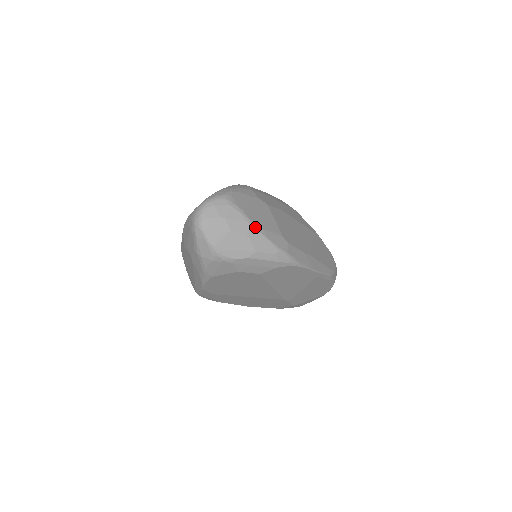
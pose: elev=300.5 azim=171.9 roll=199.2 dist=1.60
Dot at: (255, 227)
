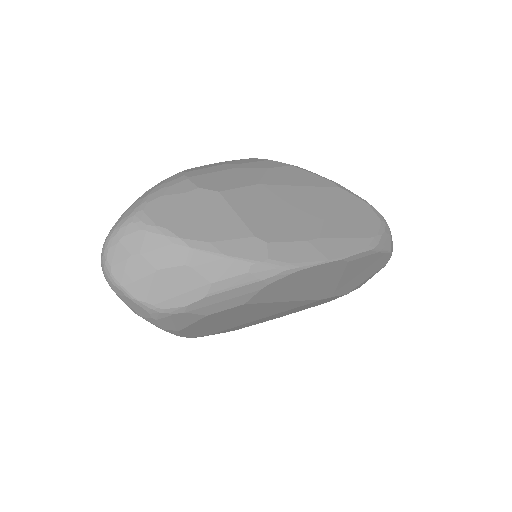
Dot at: (195, 247)
